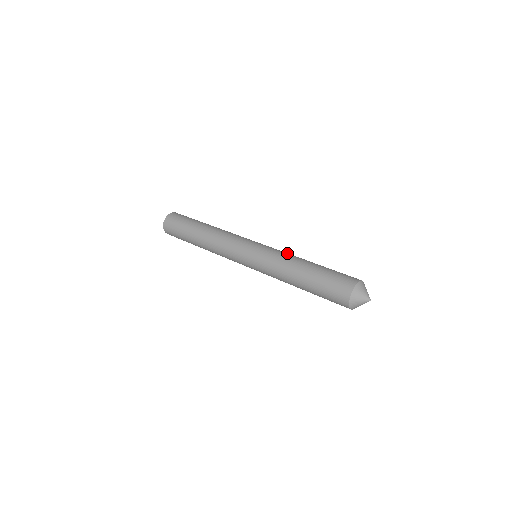
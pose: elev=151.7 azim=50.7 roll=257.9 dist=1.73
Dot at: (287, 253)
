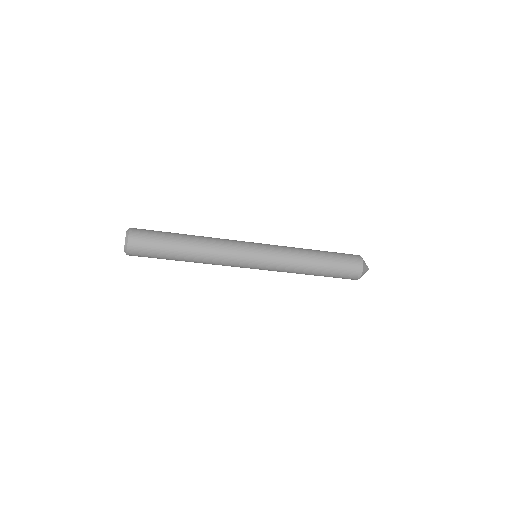
Dot at: occluded
